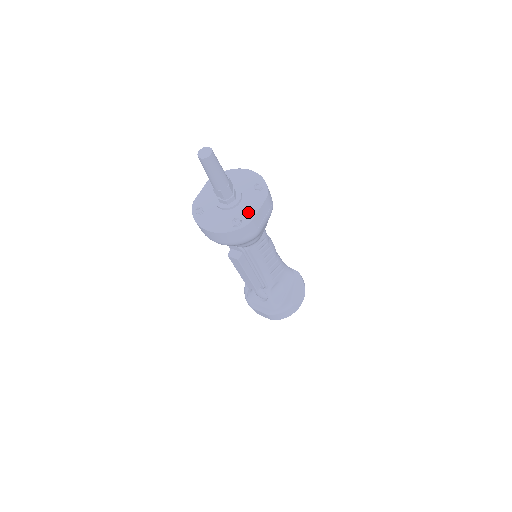
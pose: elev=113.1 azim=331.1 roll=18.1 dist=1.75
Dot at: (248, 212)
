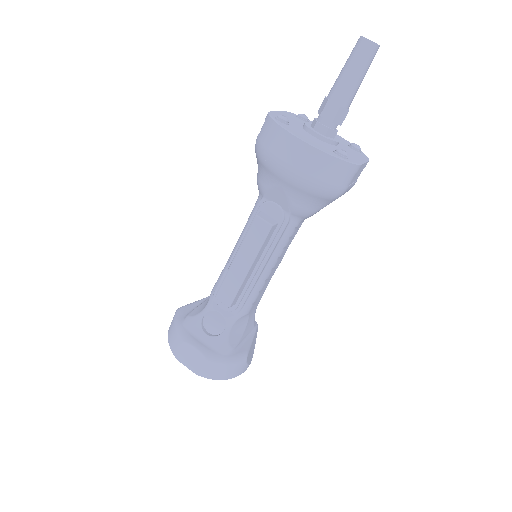
Dot at: (352, 156)
